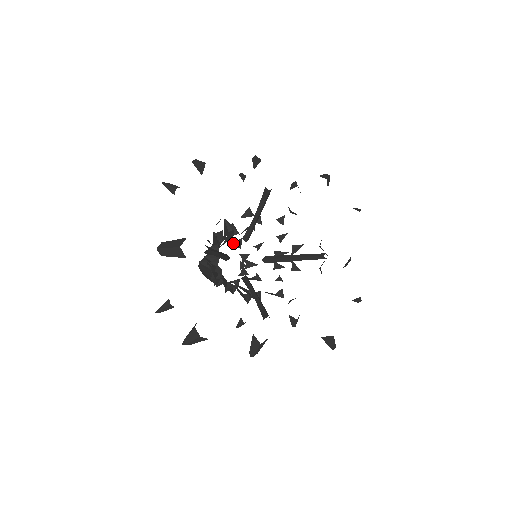
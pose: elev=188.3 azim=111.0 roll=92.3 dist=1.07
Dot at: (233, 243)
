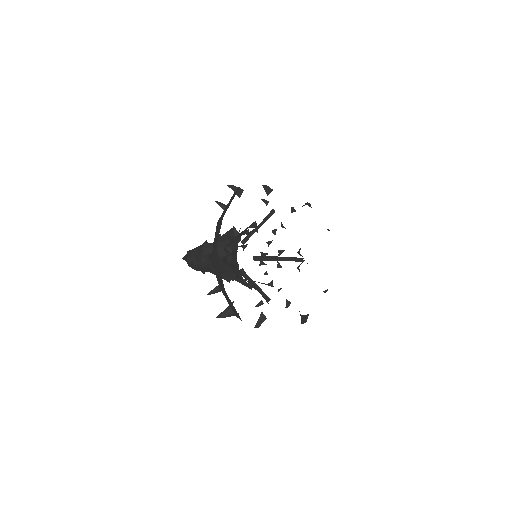
Dot at: occluded
